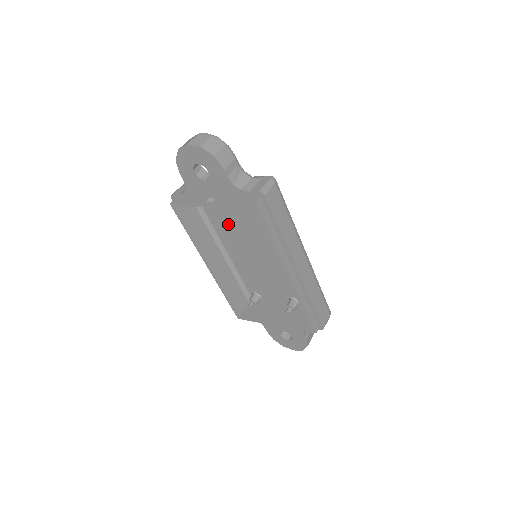
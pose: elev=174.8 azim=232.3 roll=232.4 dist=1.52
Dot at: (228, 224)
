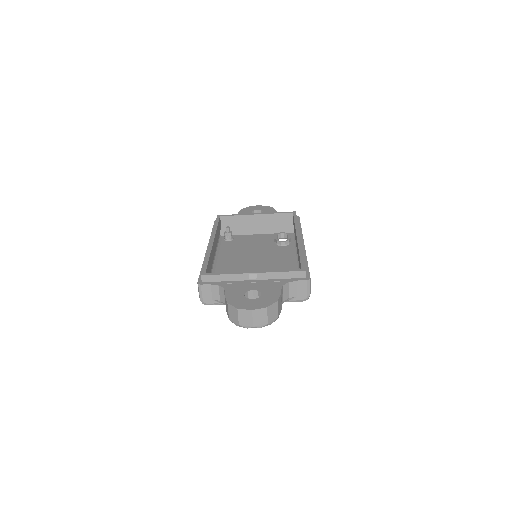
Dot at: (237, 251)
